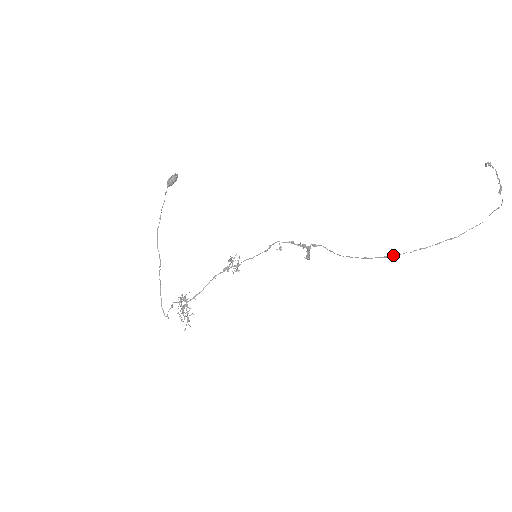
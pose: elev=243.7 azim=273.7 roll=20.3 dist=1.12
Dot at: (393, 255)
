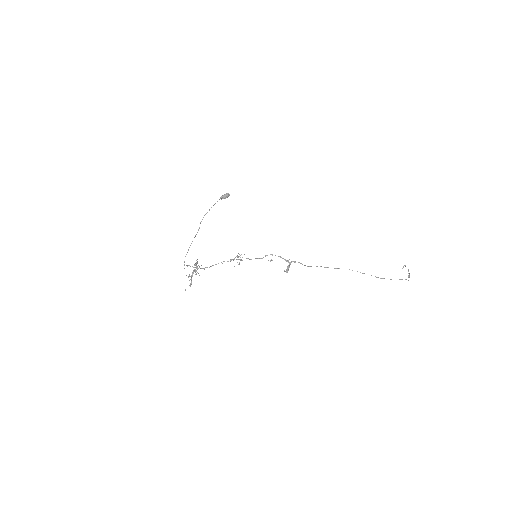
Dot at: occluded
